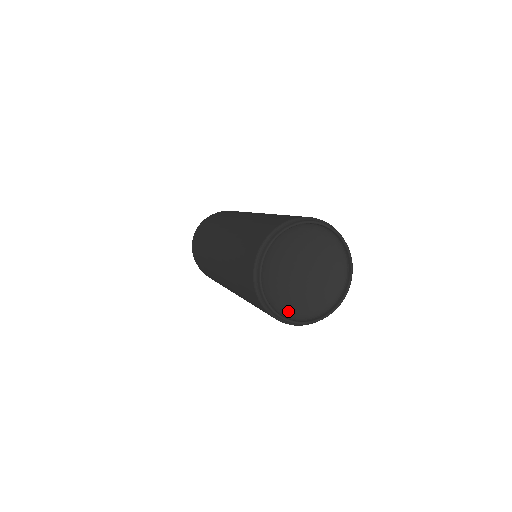
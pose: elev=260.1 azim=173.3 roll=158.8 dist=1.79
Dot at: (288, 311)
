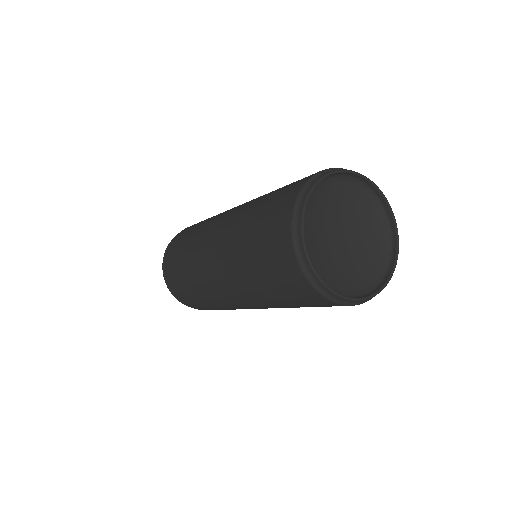
Dot at: occluded
